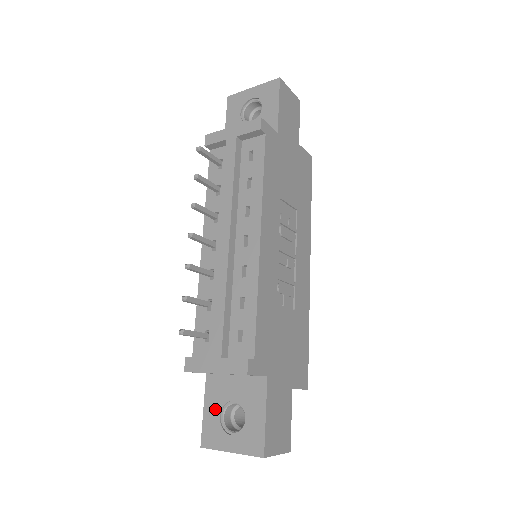
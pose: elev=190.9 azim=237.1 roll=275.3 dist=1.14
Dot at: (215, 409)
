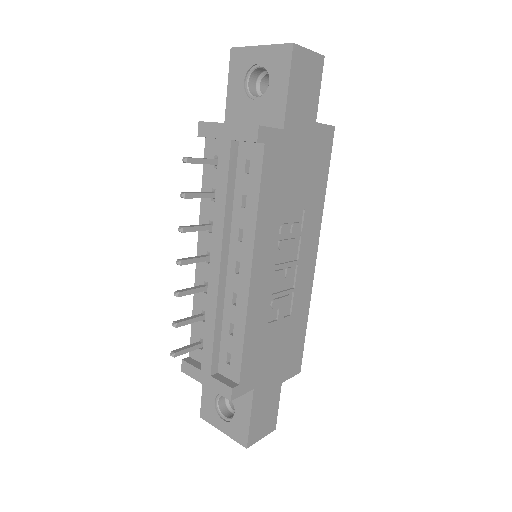
Dot at: (211, 394)
